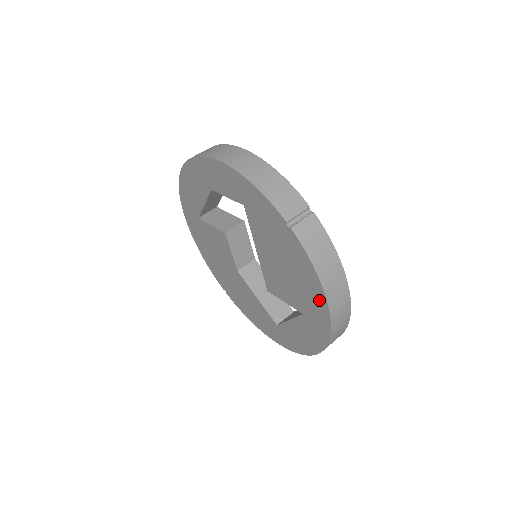
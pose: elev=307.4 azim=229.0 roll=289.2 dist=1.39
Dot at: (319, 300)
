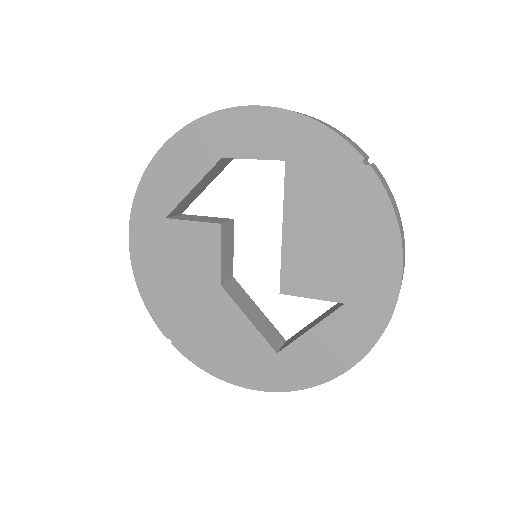
Dot at: (388, 262)
